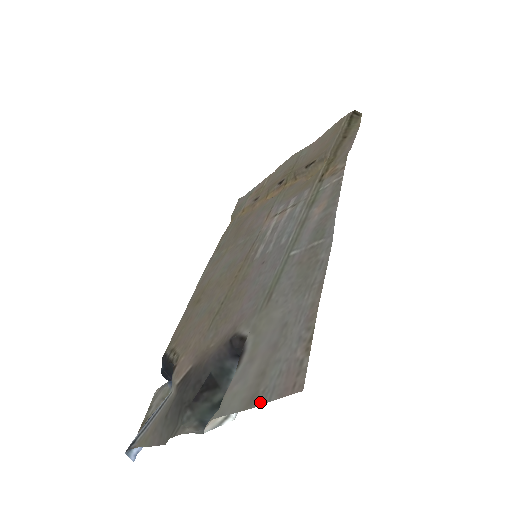
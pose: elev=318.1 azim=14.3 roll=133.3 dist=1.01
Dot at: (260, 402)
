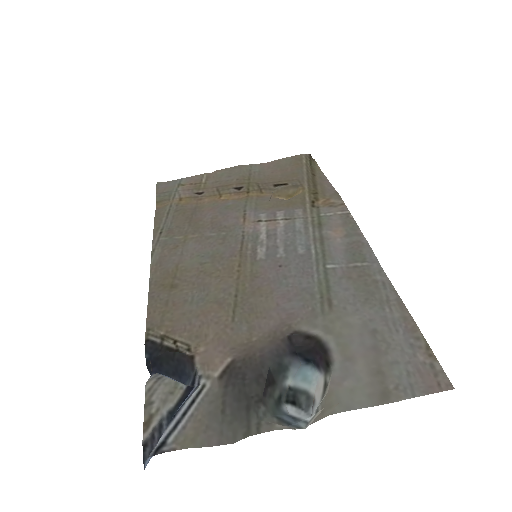
Dot at: (401, 397)
